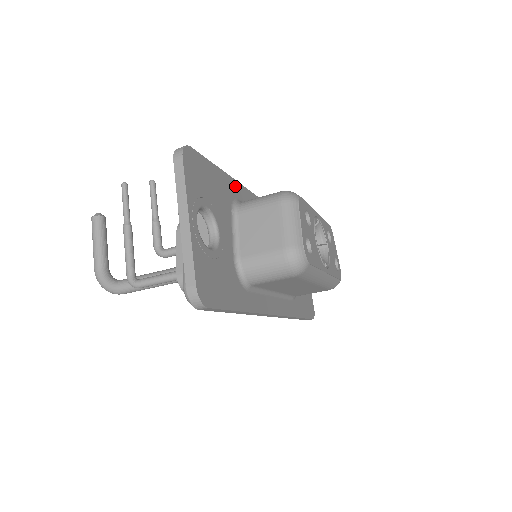
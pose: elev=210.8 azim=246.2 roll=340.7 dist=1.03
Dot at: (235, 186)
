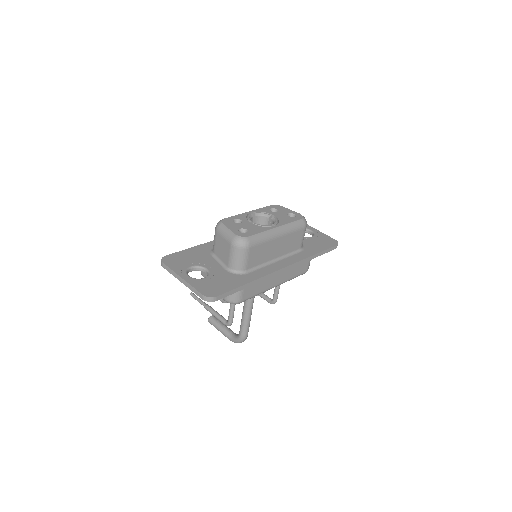
Dot at: (208, 245)
